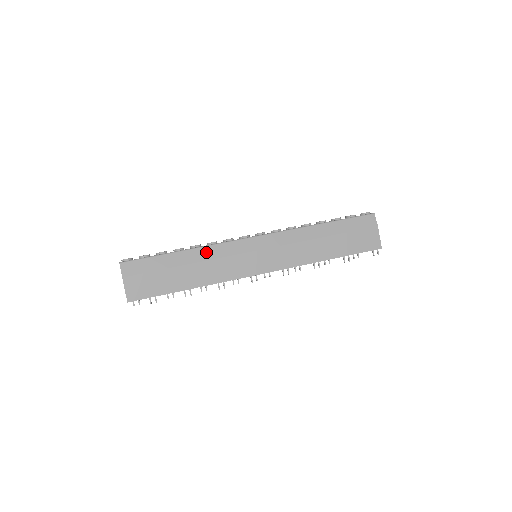
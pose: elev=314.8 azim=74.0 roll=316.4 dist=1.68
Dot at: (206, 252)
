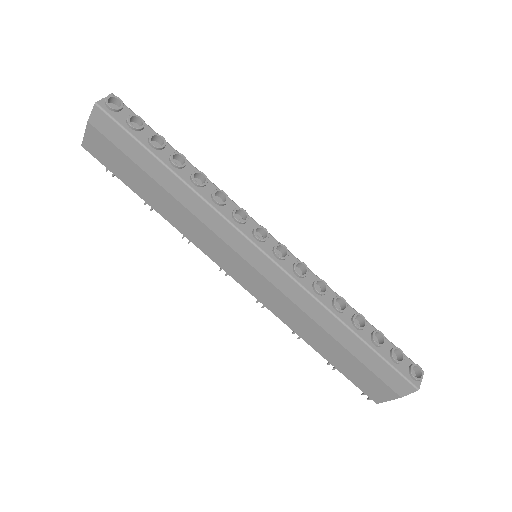
Dot at: (196, 203)
